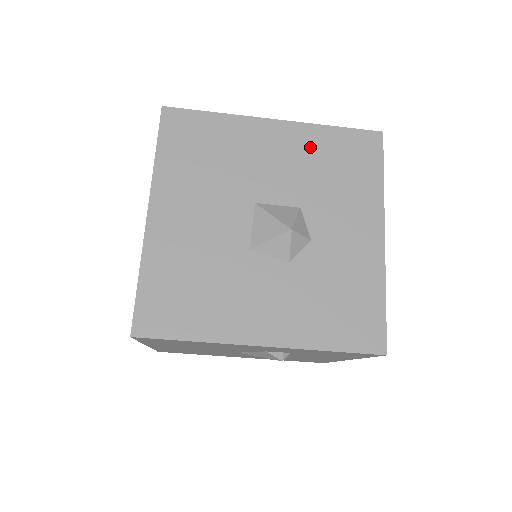
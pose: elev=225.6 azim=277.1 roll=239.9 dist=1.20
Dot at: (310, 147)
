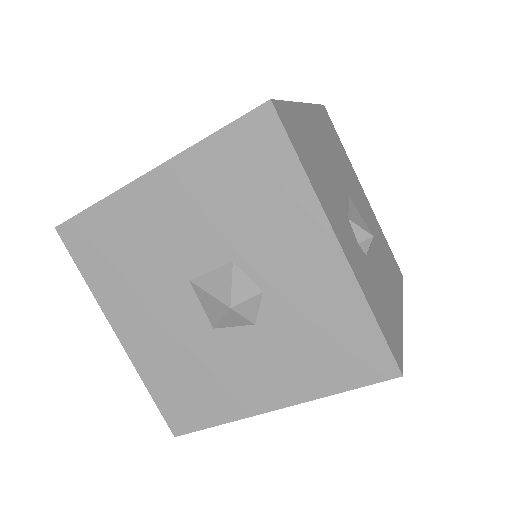
Dot at: (201, 182)
